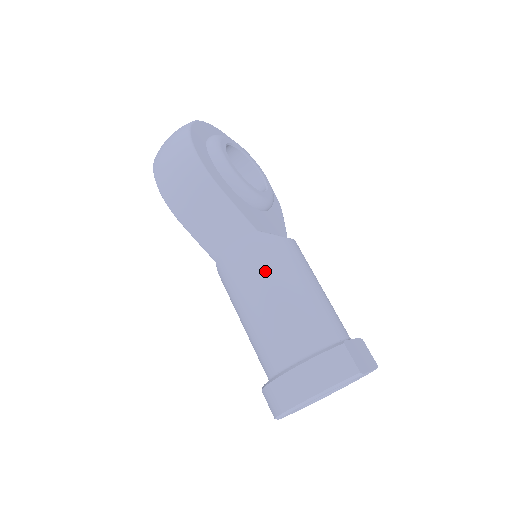
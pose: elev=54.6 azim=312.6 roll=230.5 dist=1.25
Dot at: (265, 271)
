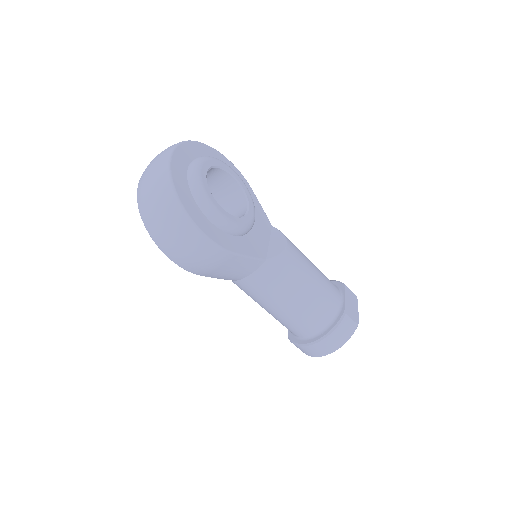
Dot at: (282, 288)
